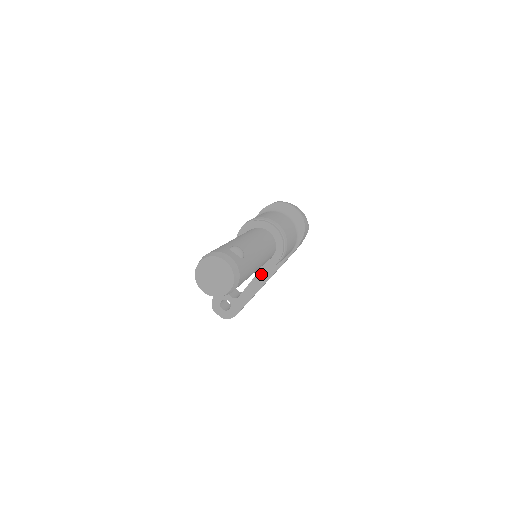
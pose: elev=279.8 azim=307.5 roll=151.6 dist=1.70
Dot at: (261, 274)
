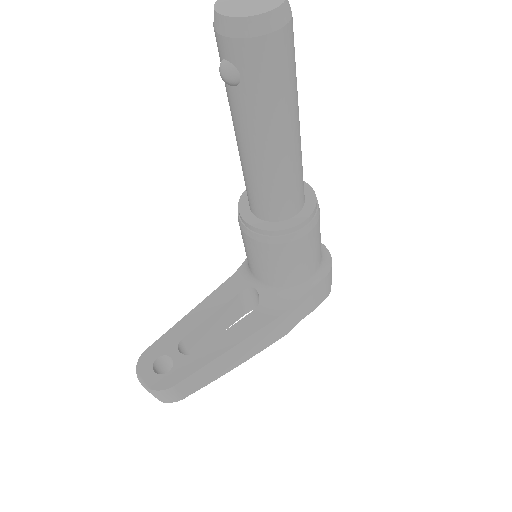
Dot at: (245, 323)
